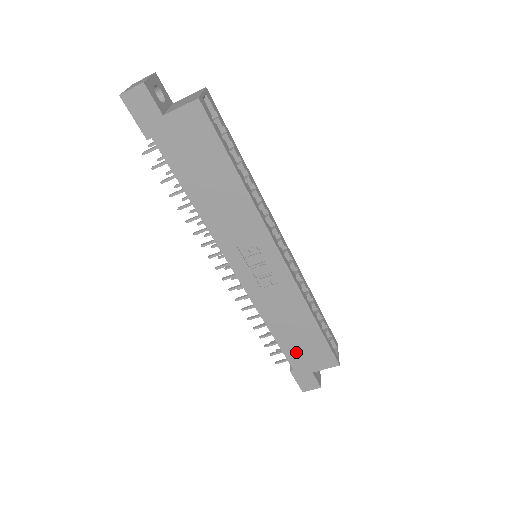
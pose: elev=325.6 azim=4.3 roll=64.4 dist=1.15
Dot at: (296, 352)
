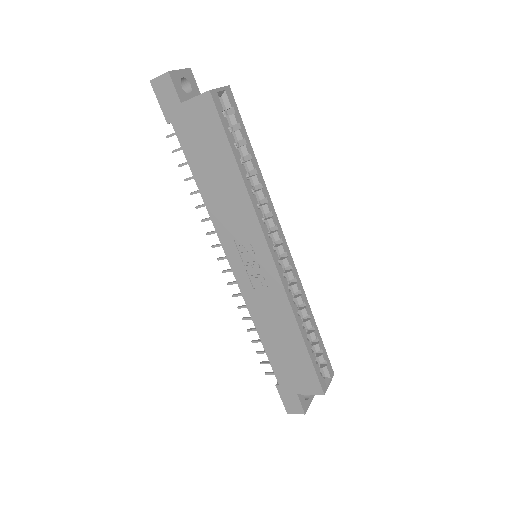
Dot at: (282, 366)
